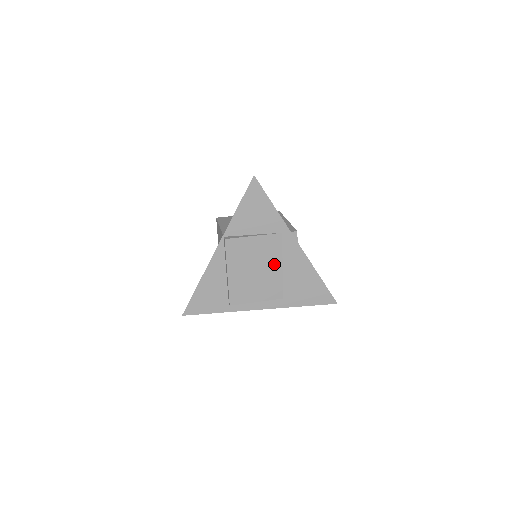
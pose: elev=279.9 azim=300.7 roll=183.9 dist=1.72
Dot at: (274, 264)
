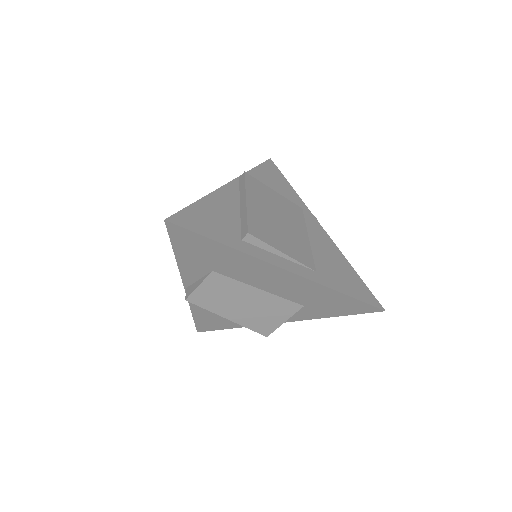
Dot at: (299, 229)
